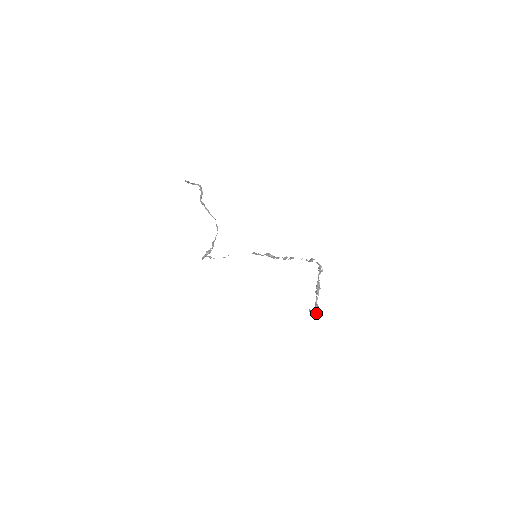
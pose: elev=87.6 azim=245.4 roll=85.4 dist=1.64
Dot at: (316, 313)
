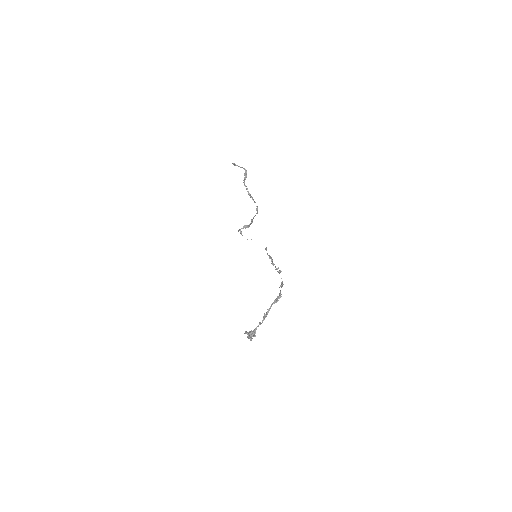
Dot at: (250, 336)
